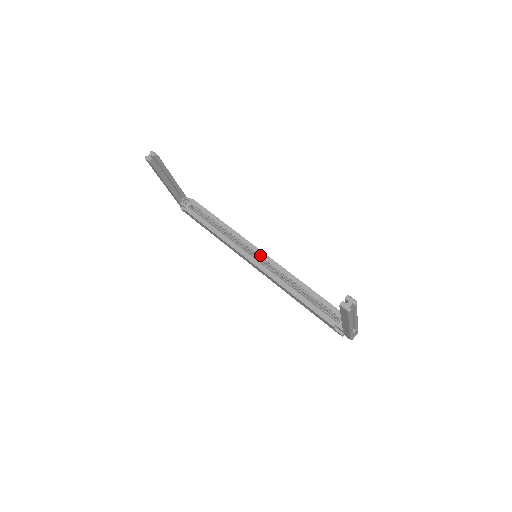
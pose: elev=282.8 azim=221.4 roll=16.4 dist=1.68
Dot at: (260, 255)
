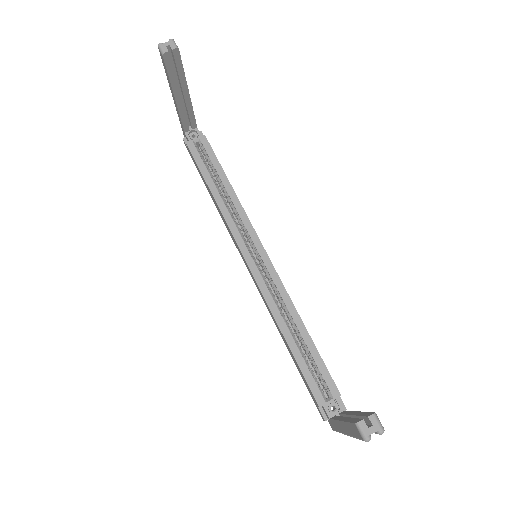
Dot at: (262, 257)
